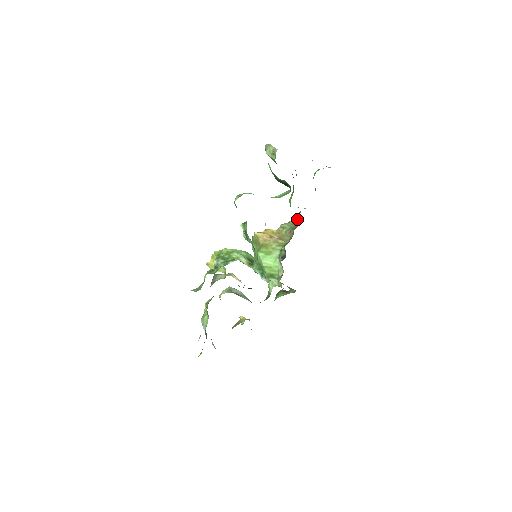
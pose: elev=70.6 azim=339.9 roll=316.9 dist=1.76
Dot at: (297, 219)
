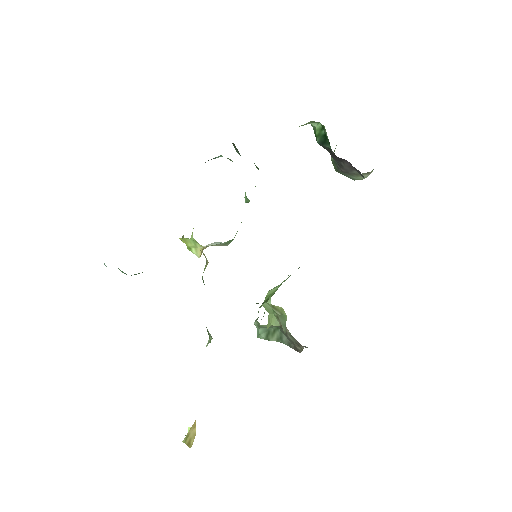
Dot at: occluded
